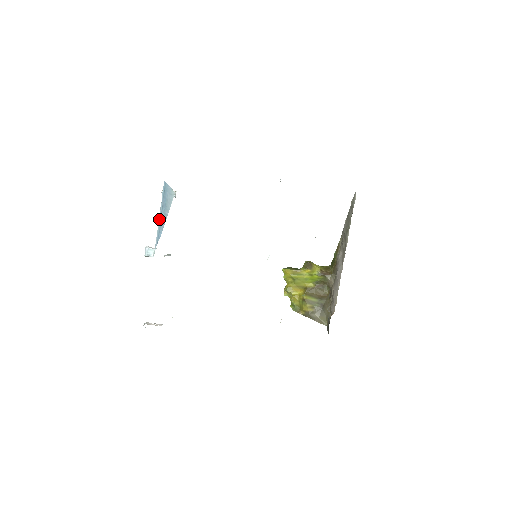
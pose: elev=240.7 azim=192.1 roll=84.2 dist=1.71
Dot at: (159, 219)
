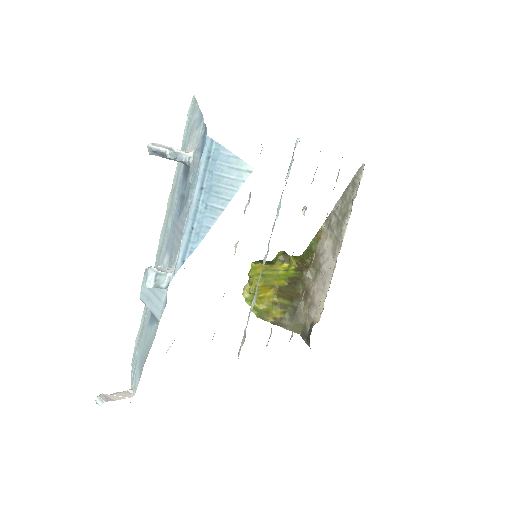
Dot at: (189, 214)
